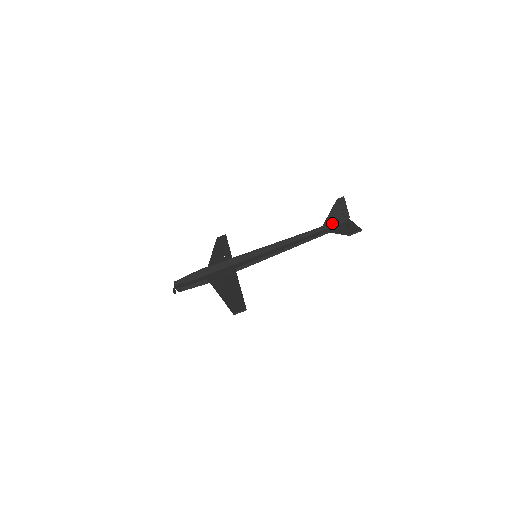
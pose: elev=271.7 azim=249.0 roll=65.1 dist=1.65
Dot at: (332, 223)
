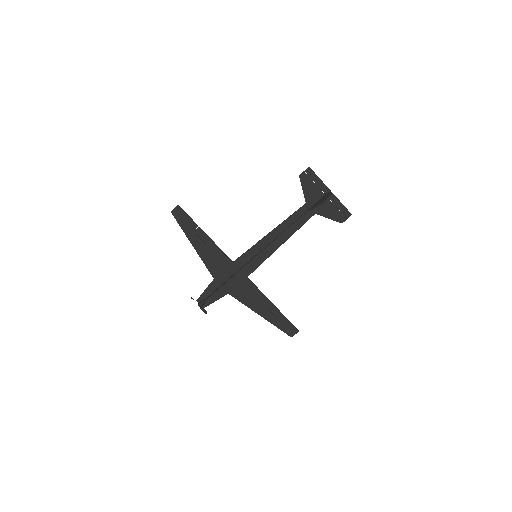
Dot at: occluded
